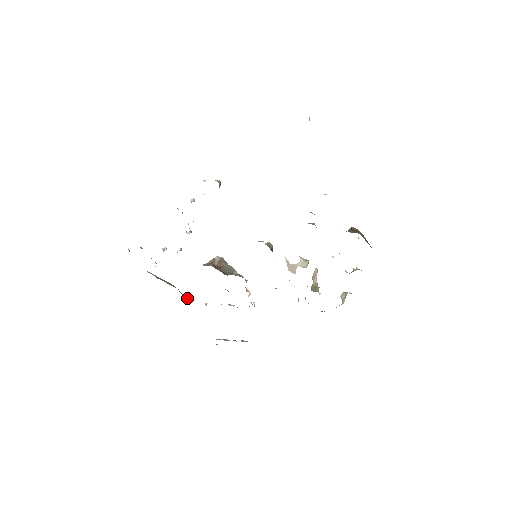
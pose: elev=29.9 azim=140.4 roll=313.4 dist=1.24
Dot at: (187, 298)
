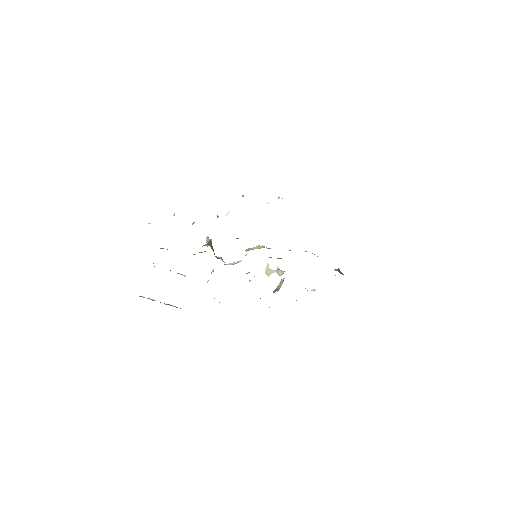
Dot at: occluded
